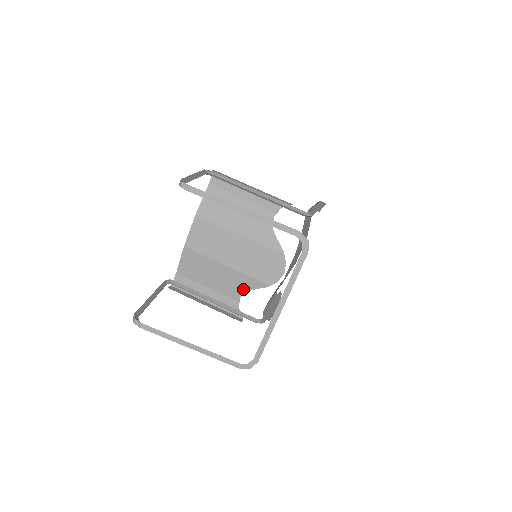
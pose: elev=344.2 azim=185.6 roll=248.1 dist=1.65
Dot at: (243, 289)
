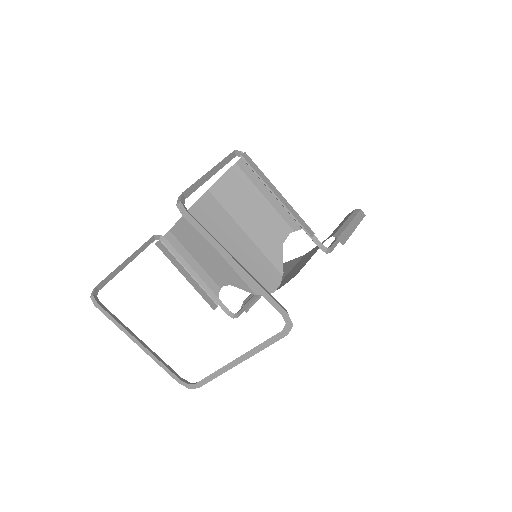
Dot at: (229, 281)
